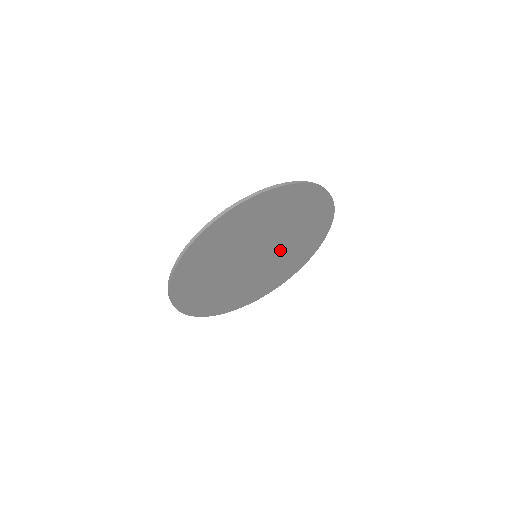
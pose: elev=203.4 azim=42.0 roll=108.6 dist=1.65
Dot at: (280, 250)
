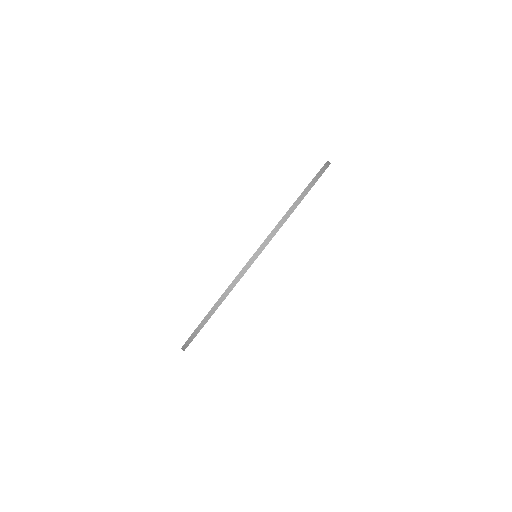
Dot at: occluded
